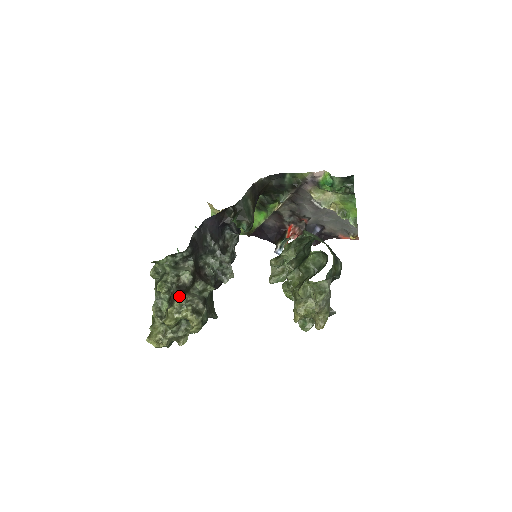
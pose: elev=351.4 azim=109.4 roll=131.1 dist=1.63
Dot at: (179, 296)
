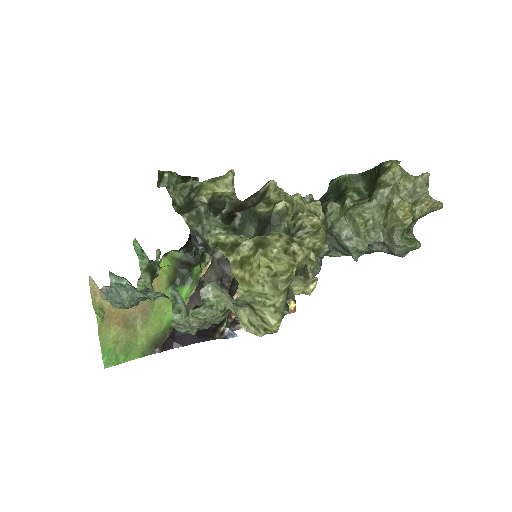
Dot at: occluded
